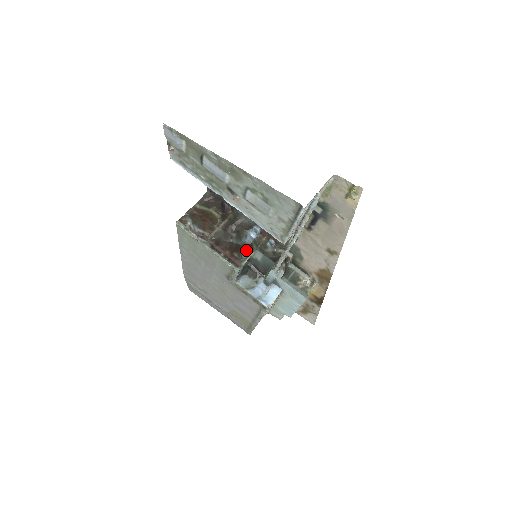
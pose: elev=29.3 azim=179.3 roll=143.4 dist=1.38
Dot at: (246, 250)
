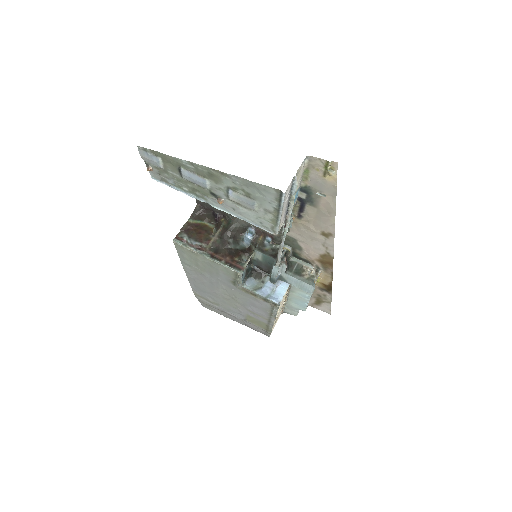
Dot at: (246, 253)
